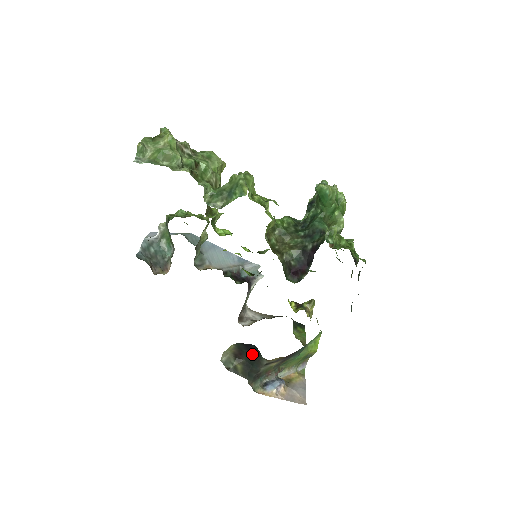
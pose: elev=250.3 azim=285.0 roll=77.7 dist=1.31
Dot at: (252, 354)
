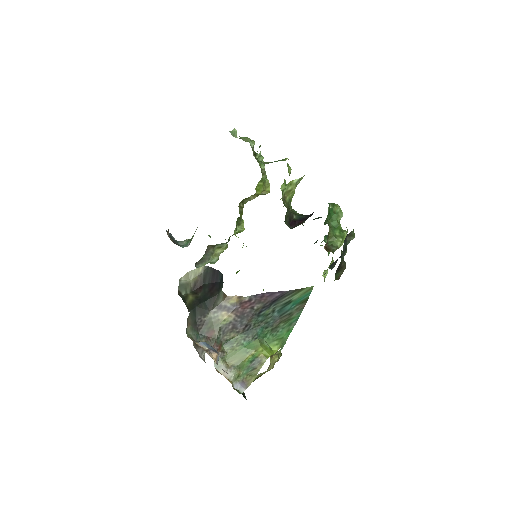
Dot at: (212, 289)
